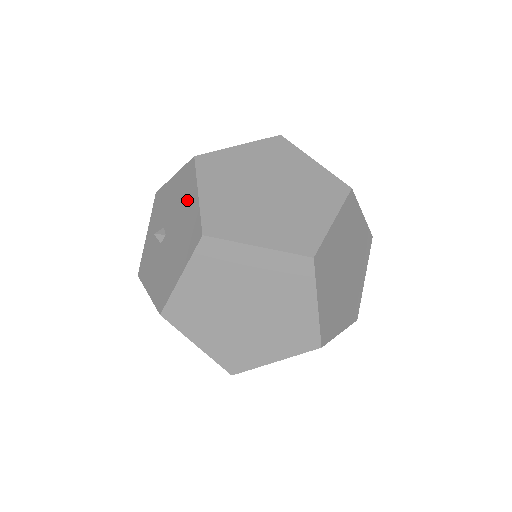
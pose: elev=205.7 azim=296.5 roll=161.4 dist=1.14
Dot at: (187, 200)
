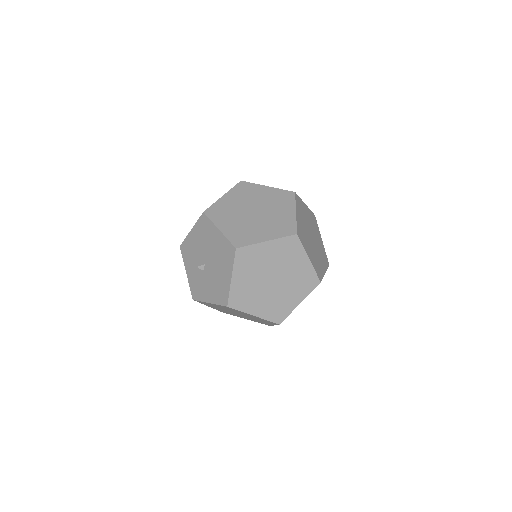
Dot at: (212, 237)
